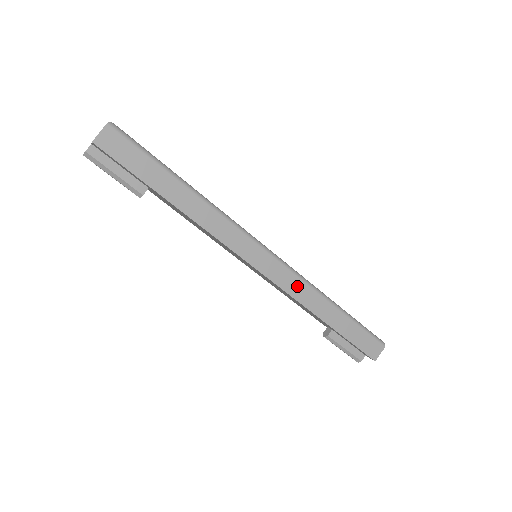
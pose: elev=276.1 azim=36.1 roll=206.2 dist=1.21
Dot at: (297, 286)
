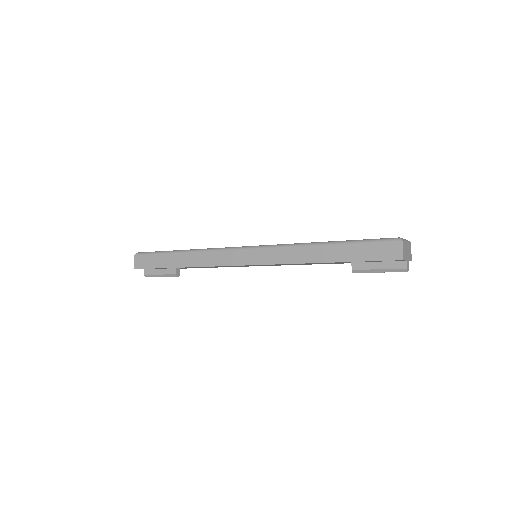
Dot at: (281, 254)
